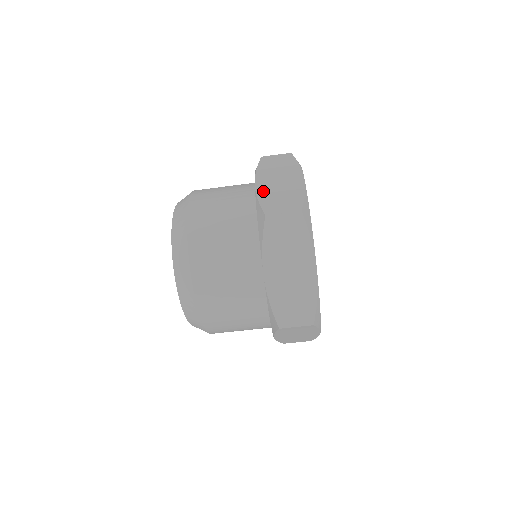
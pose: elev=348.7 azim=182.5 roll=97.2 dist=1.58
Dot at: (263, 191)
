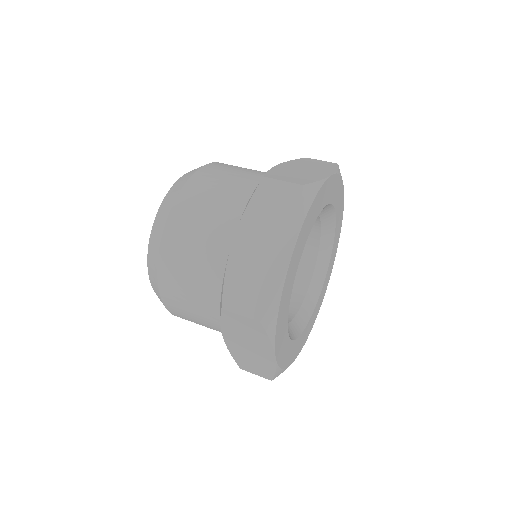
Dot at: (281, 168)
